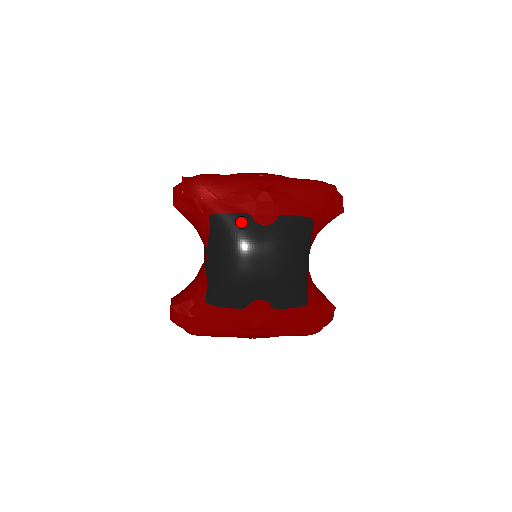
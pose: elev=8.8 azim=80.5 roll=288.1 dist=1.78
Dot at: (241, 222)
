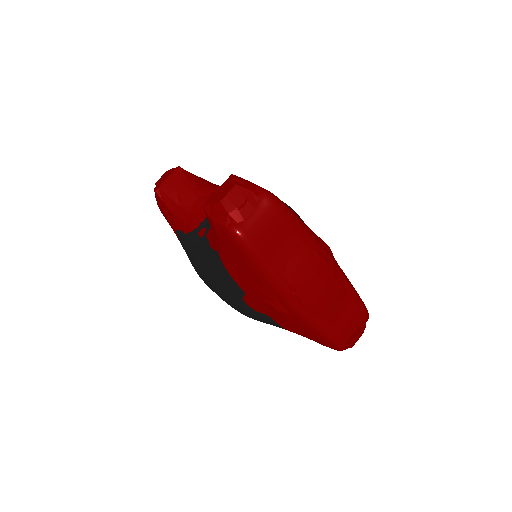
Dot at: occluded
